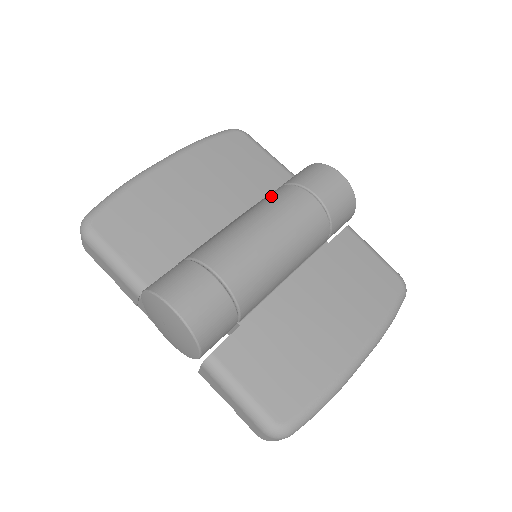
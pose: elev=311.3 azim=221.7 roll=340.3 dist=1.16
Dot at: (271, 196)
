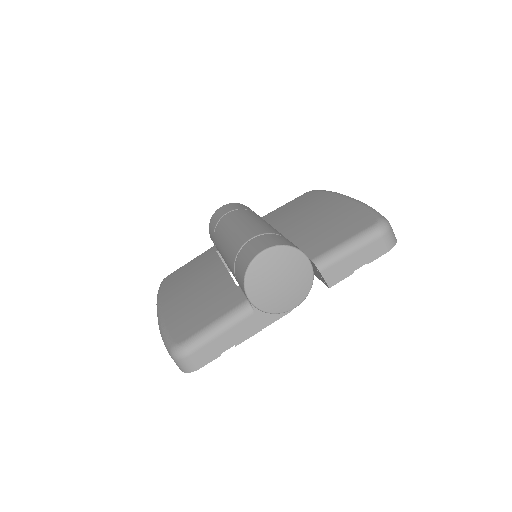
Dot at: (217, 238)
